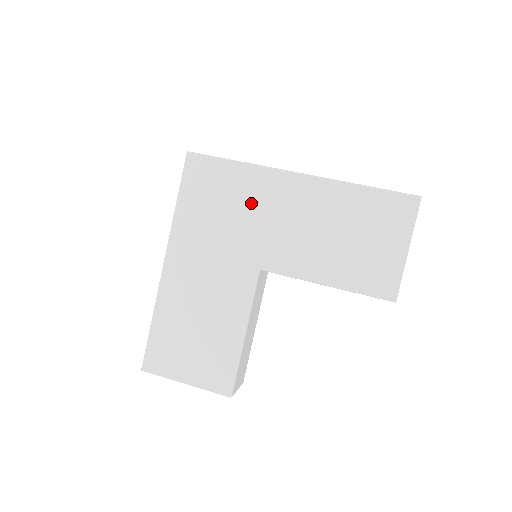
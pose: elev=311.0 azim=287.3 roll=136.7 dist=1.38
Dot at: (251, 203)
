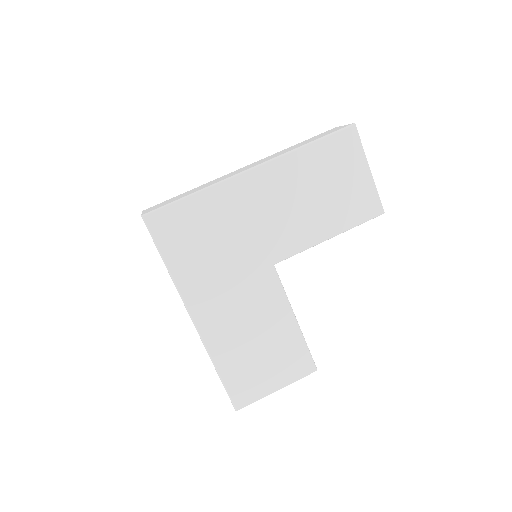
Dot at: (231, 219)
